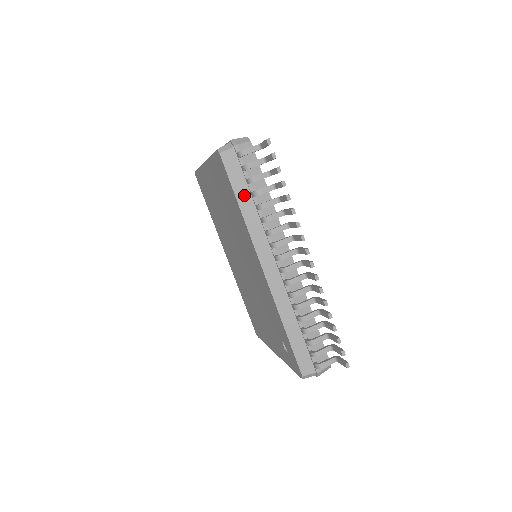
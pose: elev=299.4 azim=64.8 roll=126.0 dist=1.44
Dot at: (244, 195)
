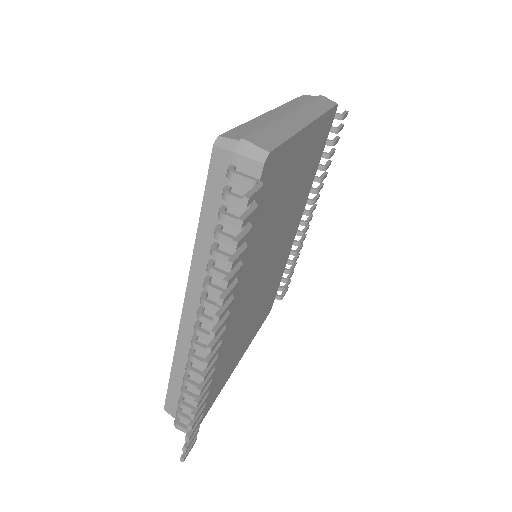
Dot at: (211, 218)
